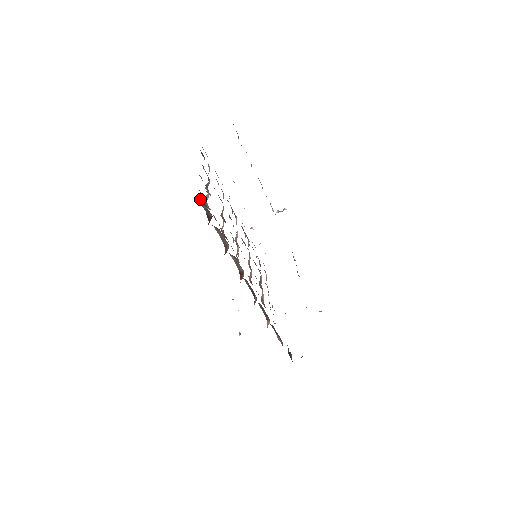
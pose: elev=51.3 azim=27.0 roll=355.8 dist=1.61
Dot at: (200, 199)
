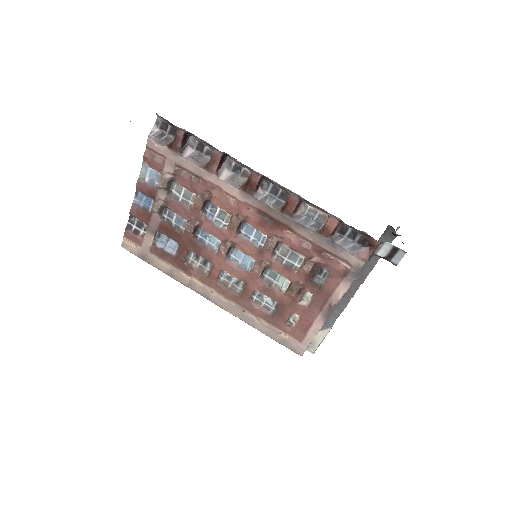
Dot at: (154, 132)
